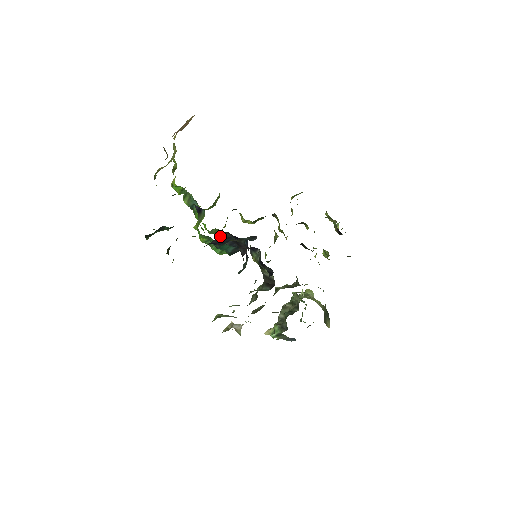
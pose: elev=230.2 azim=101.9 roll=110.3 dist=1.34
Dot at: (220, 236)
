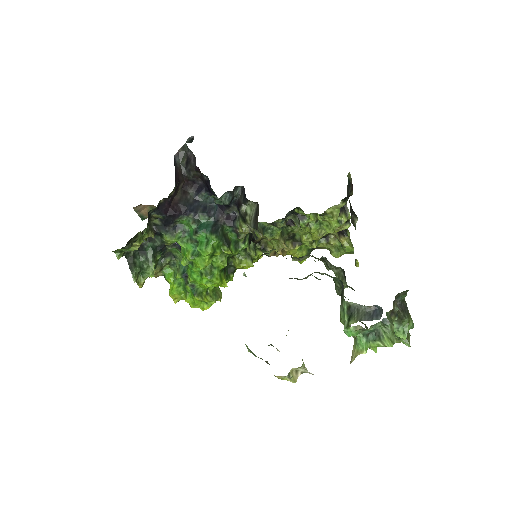
Dot at: (185, 196)
